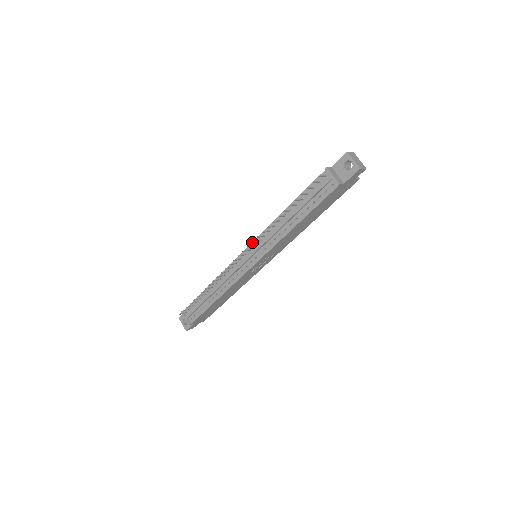
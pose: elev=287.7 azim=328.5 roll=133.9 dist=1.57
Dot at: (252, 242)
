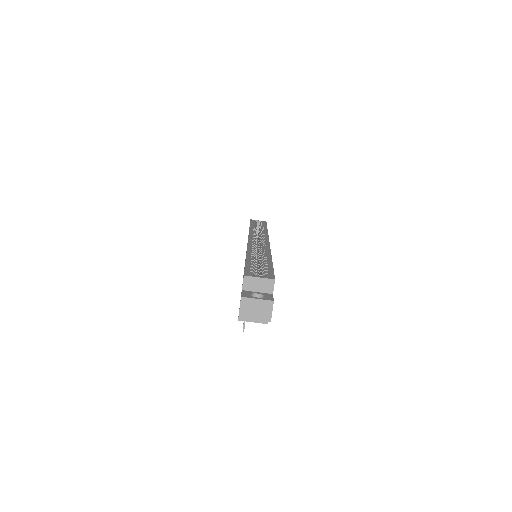
Dot at: occluded
